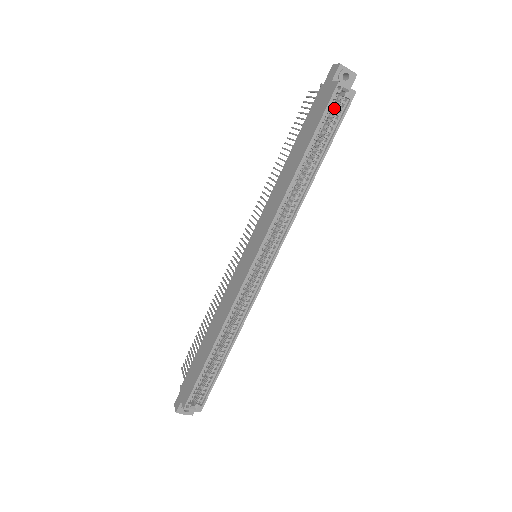
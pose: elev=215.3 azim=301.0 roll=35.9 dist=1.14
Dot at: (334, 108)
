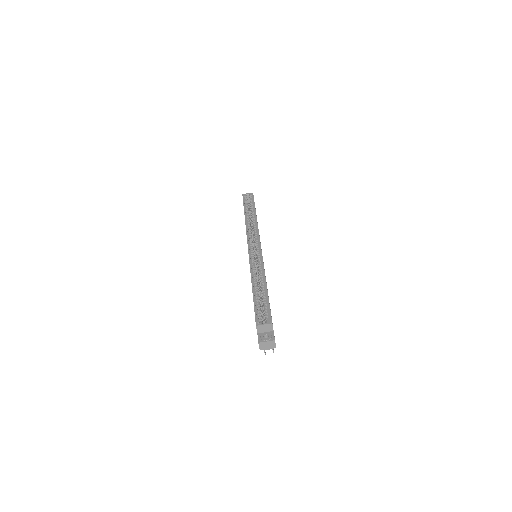
Dot at: (249, 202)
